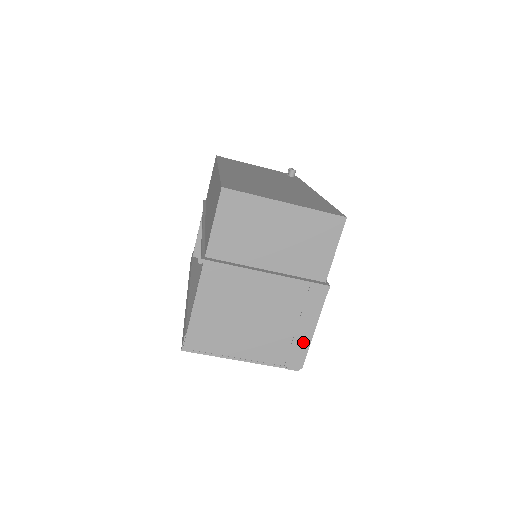
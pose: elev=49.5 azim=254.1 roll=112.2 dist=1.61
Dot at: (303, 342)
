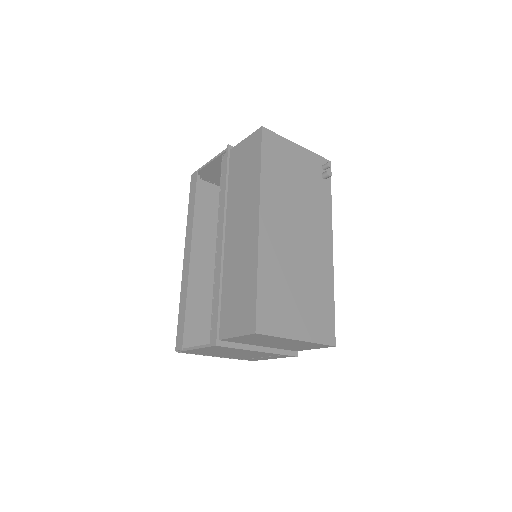
Dot at: (262, 359)
